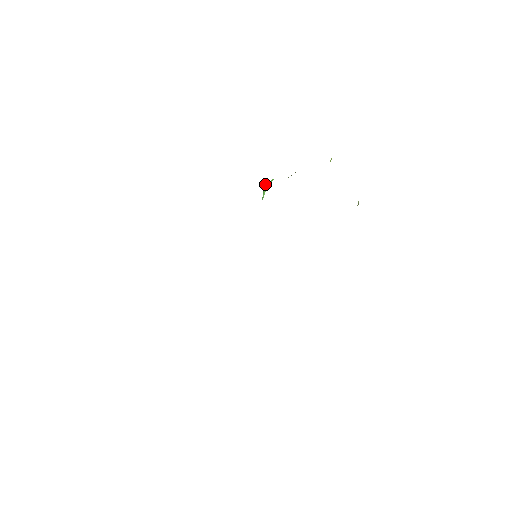
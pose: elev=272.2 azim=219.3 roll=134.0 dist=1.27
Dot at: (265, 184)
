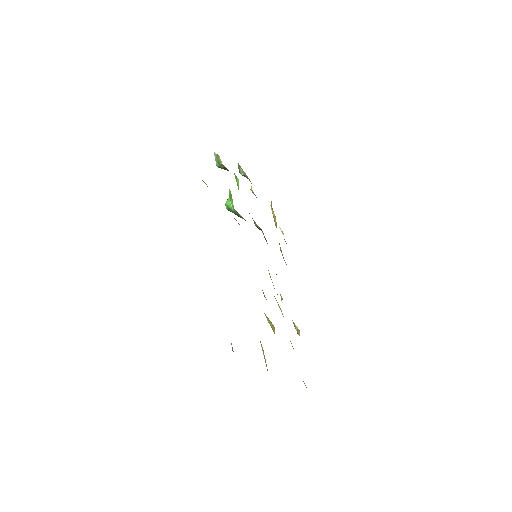
Dot at: (225, 203)
